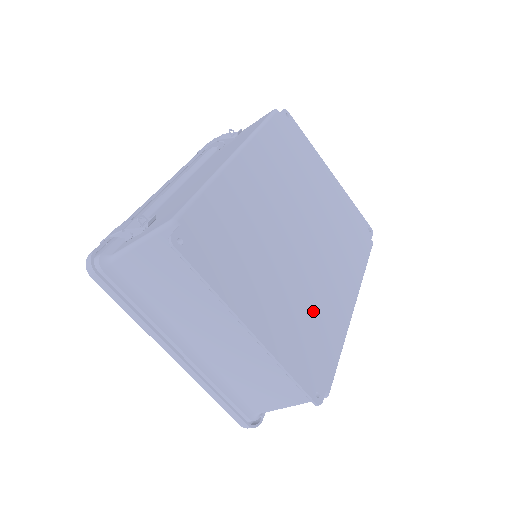
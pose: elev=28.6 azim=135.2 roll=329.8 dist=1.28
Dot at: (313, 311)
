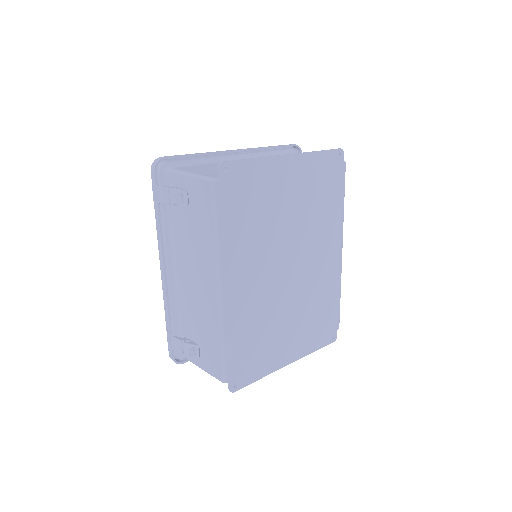
Dot at: (316, 302)
